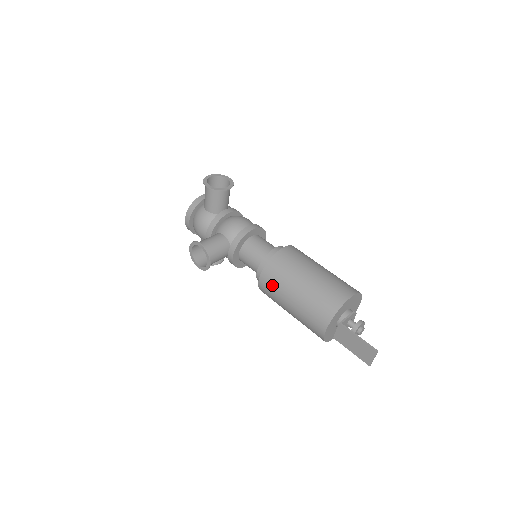
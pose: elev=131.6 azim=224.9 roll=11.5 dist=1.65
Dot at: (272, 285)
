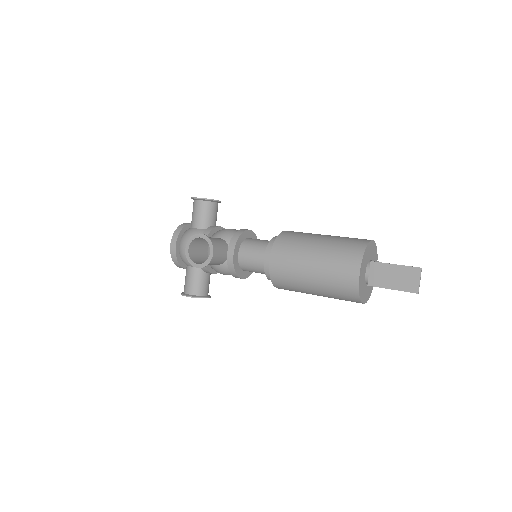
Dot at: (287, 255)
